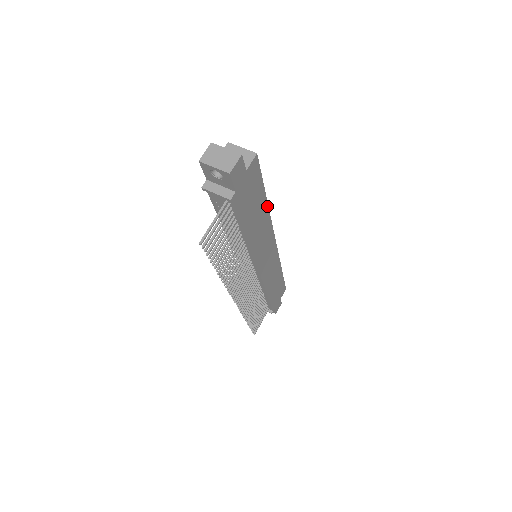
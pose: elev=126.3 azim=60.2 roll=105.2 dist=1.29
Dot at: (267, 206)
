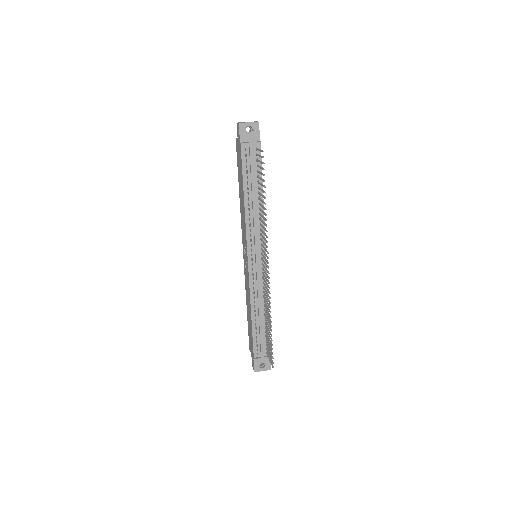
Dot at: occluded
